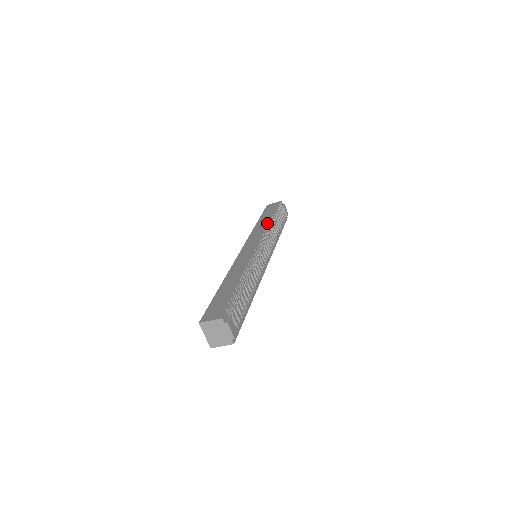
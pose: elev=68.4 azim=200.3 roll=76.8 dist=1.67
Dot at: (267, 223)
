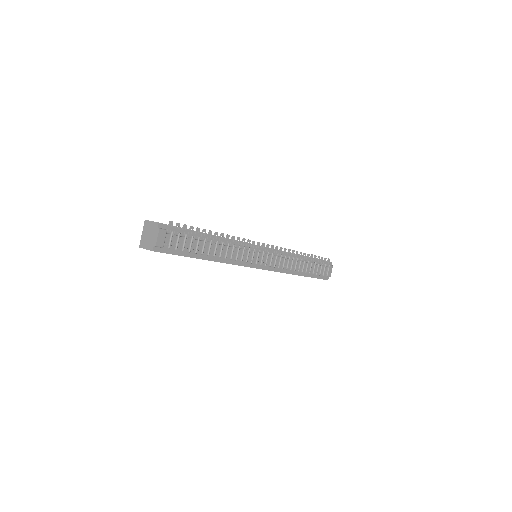
Dot at: occluded
